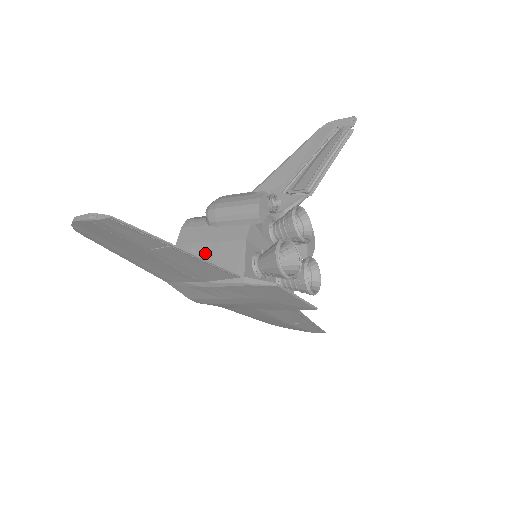
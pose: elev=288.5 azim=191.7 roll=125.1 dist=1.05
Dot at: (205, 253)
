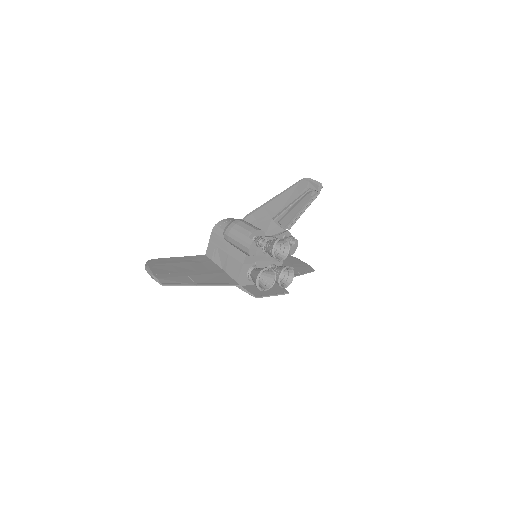
Dot at: (223, 258)
